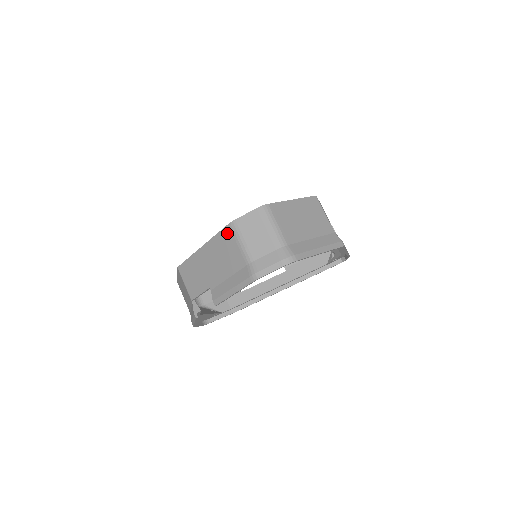
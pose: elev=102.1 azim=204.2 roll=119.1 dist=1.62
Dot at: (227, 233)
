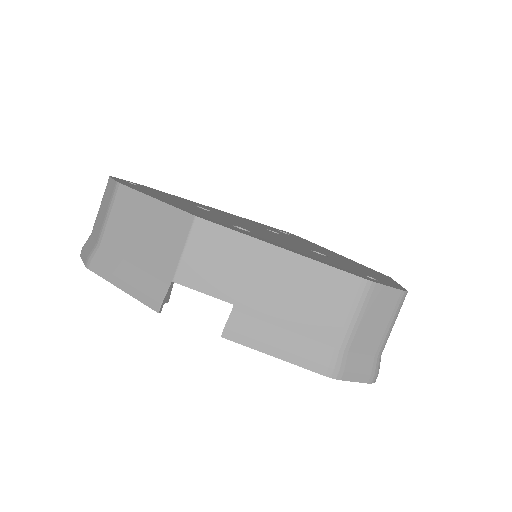
Dot at: (349, 285)
